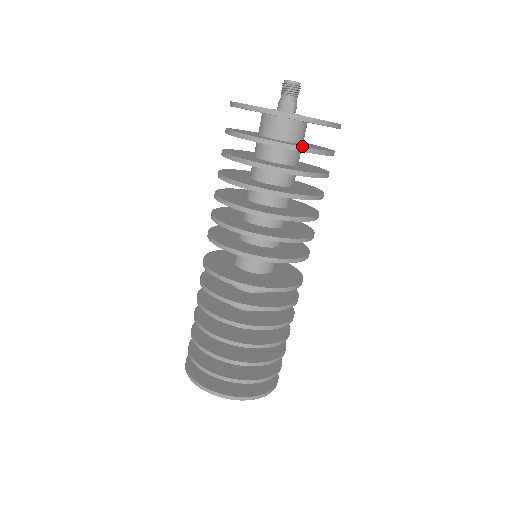
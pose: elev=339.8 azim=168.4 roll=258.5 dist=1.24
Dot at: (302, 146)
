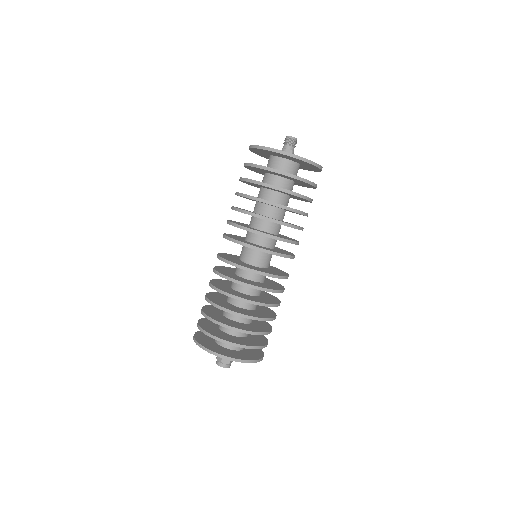
Dot at: (294, 175)
